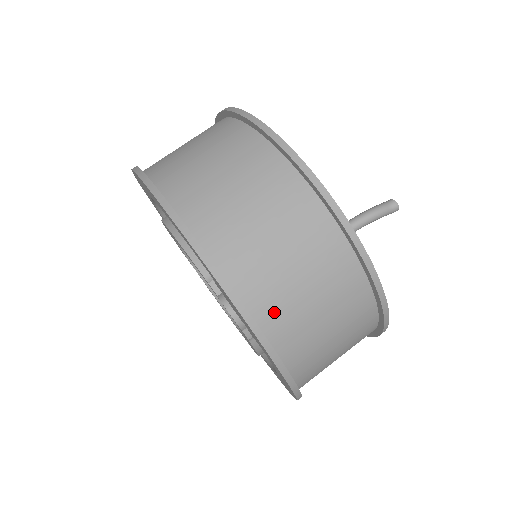
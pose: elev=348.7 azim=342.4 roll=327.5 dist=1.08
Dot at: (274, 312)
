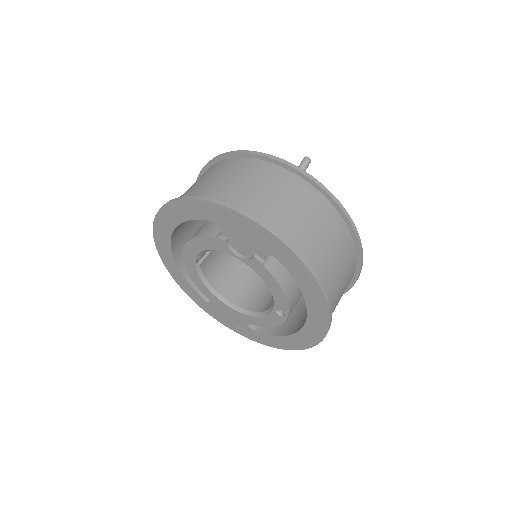
Dot at: (256, 209)
